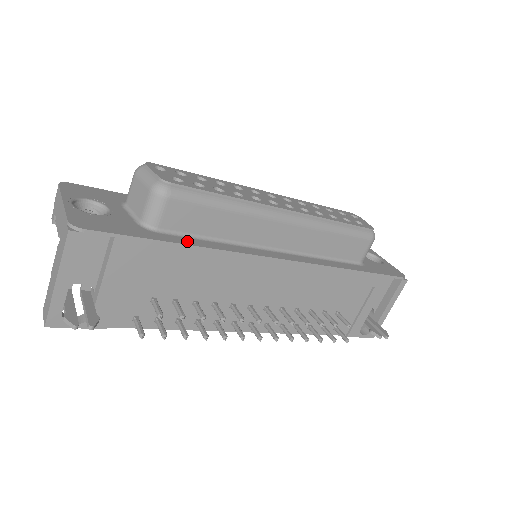
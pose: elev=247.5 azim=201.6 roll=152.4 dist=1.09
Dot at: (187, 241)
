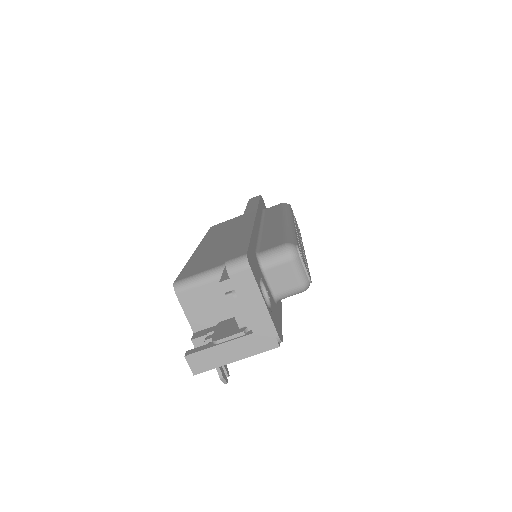
Dot at: (280, 301)
